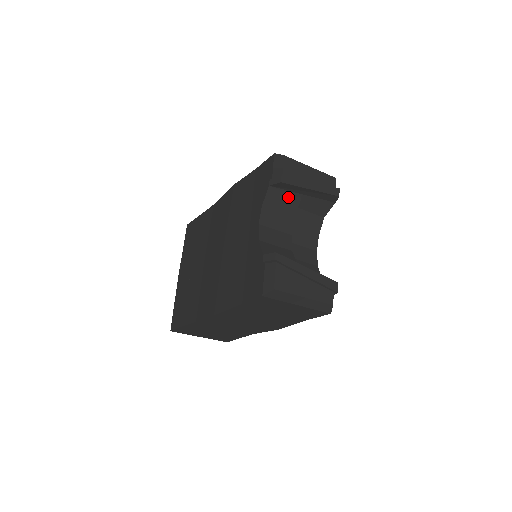
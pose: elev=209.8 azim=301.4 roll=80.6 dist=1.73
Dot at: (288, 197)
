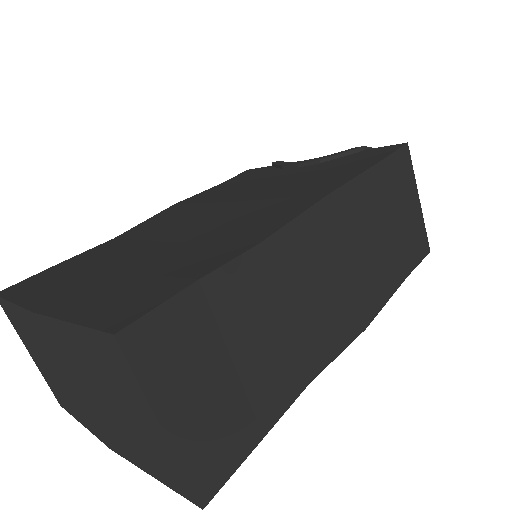
Dot at: occluded
